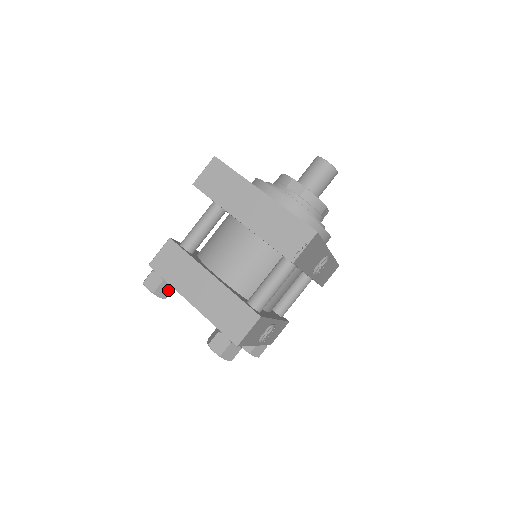
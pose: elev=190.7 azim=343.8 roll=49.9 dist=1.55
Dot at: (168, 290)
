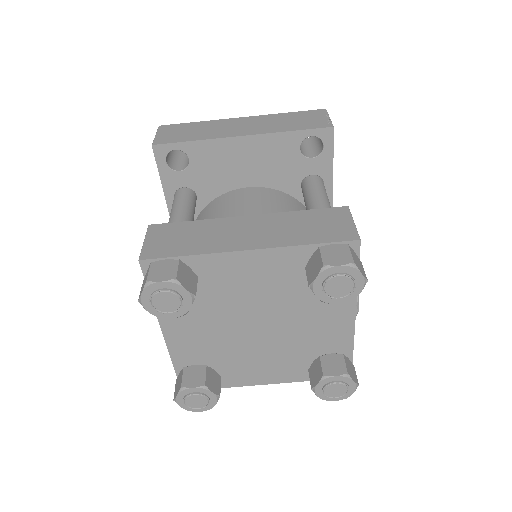
Dot at: (192, 281)
